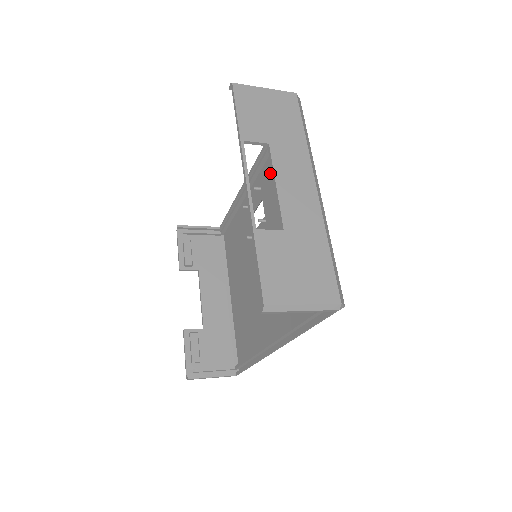
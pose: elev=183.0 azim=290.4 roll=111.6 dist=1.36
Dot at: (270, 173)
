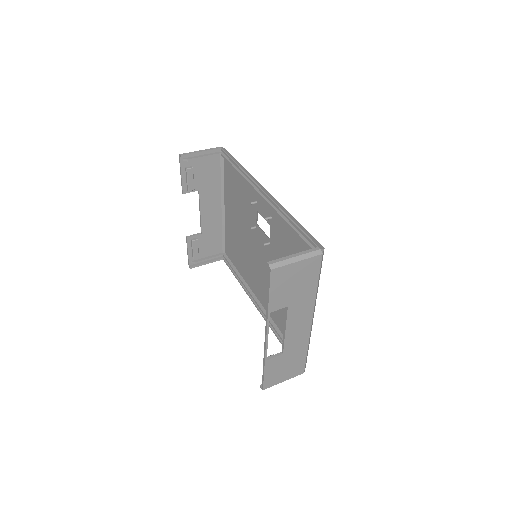
Dot at: (282, 230)
